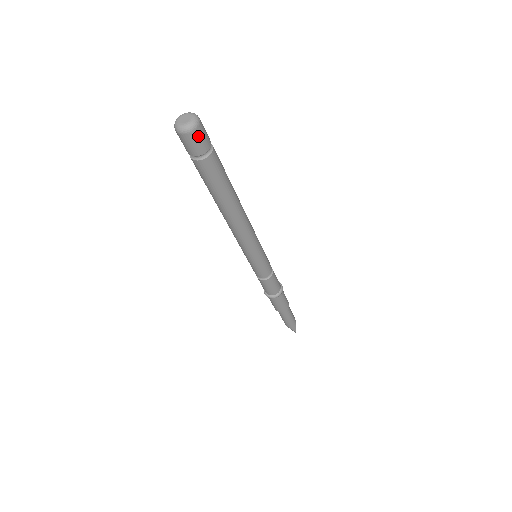
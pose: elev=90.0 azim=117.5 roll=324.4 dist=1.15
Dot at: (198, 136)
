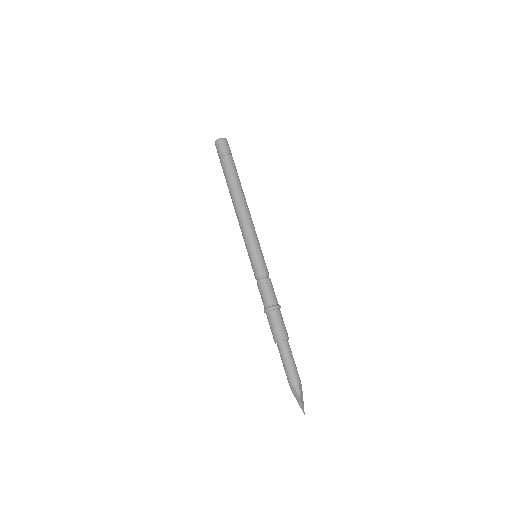
Dot at: (224, 143)
